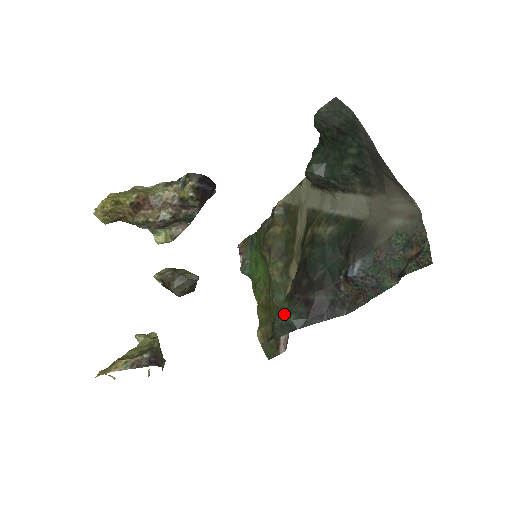
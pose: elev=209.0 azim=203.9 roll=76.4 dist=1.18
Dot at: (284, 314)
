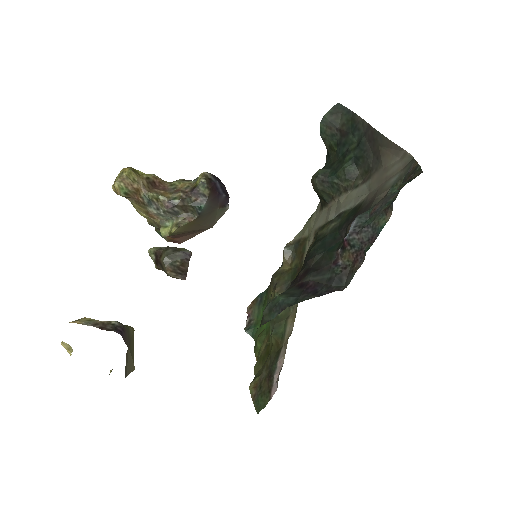
Dot at: (275, 297)
